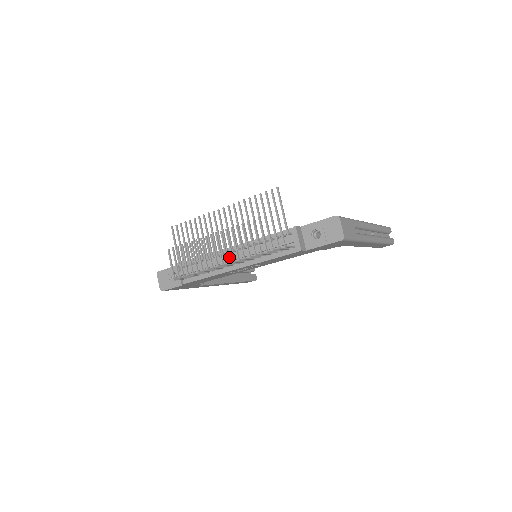
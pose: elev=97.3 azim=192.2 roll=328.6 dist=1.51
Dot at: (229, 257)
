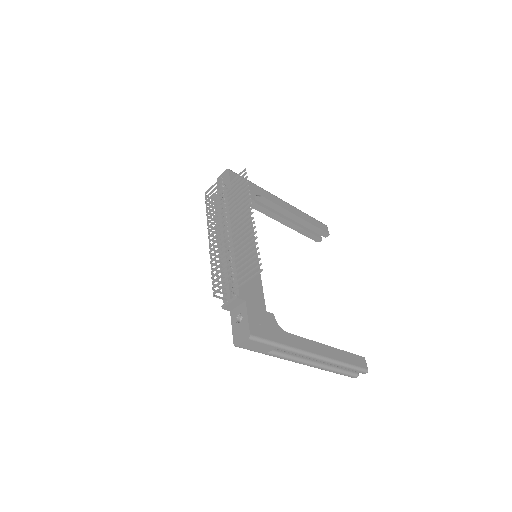
Dot at: occluded
